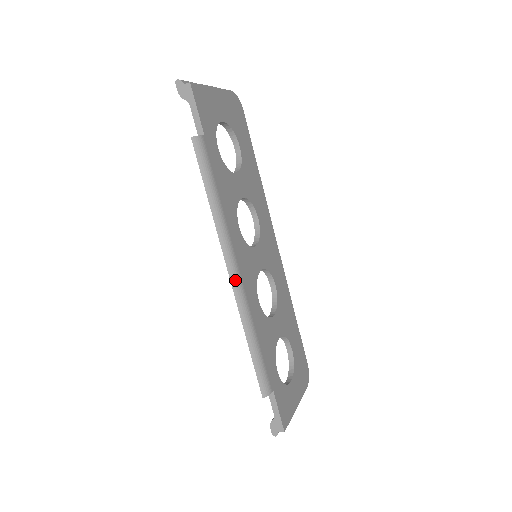
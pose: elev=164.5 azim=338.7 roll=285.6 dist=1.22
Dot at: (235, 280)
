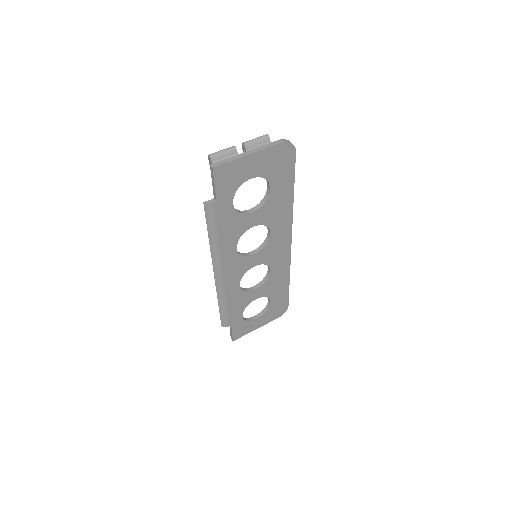
Dot at: (217, 278)
